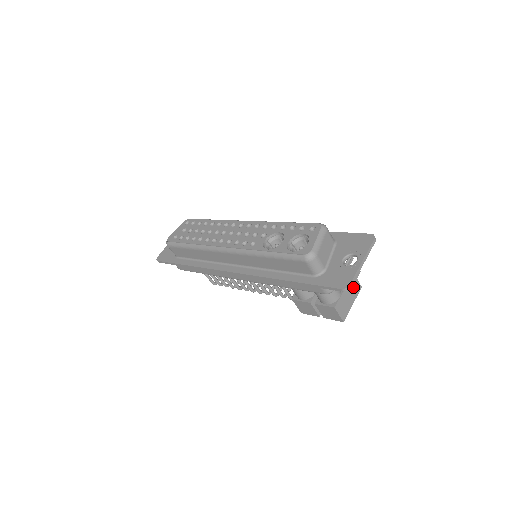
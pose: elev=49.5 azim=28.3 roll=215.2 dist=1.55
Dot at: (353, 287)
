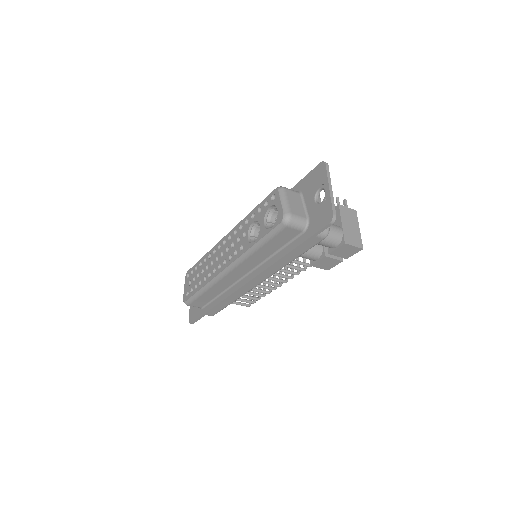
Dot at: (348, 216)
